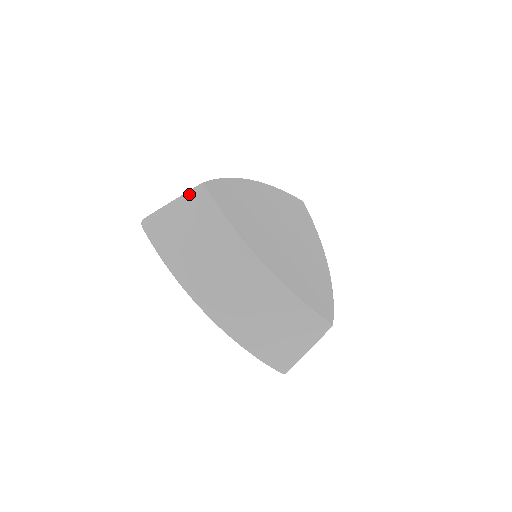
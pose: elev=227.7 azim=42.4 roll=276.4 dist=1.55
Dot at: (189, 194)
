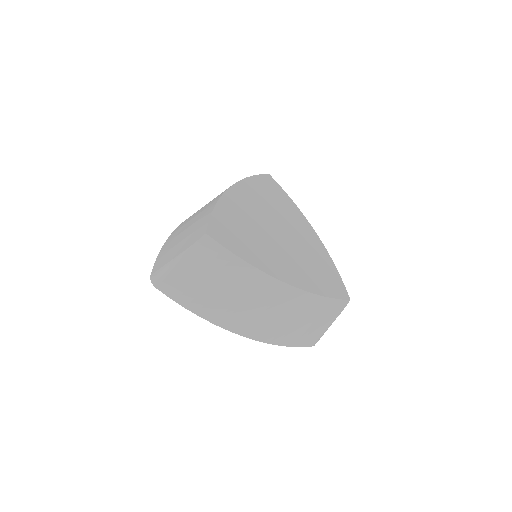
Dot at: (195, 247)
